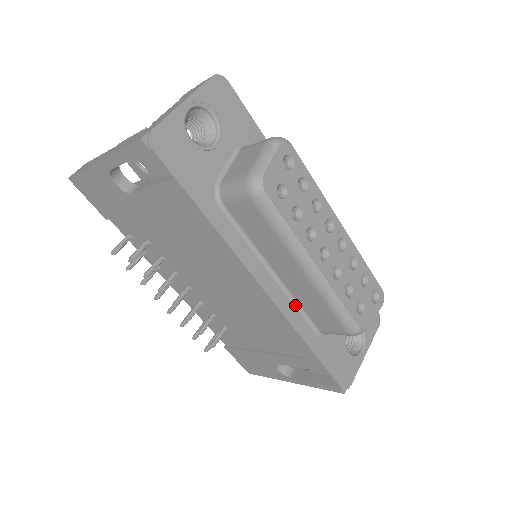
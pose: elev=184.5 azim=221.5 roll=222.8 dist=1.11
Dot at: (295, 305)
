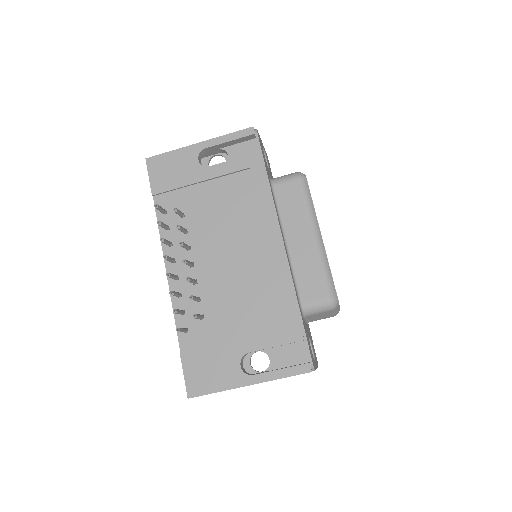
Dot at: (292, 274)
